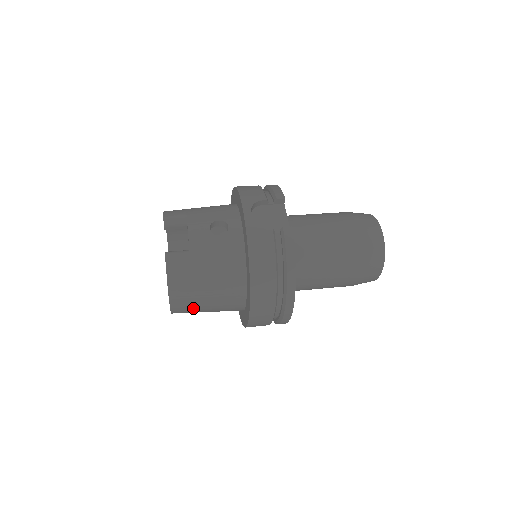
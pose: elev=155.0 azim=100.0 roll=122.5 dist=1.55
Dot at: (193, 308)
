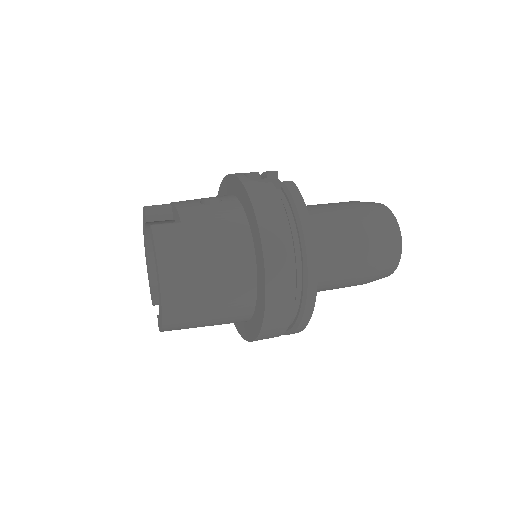
Dot at: (191, 300)
